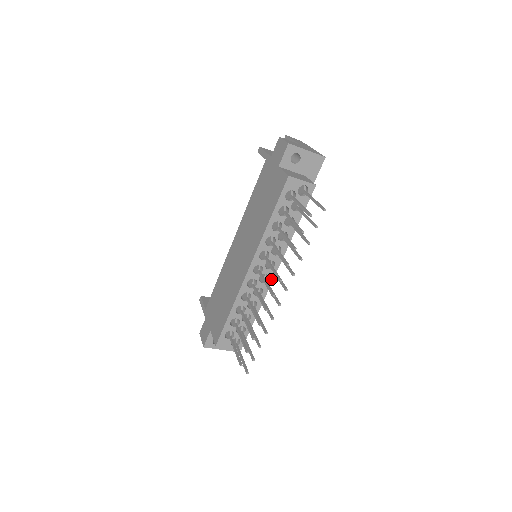
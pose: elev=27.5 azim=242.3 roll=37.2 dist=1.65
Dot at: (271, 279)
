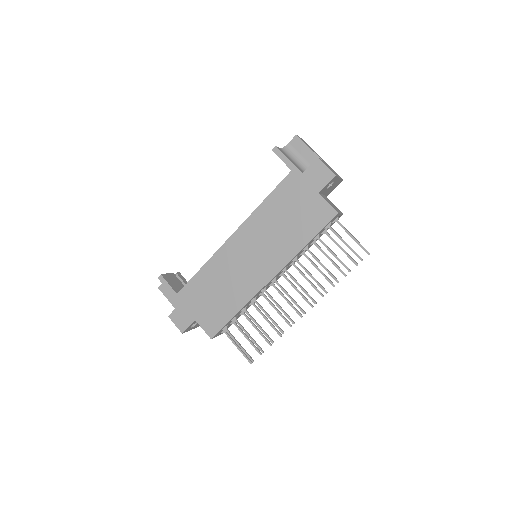
Dot at: (274, 282)
